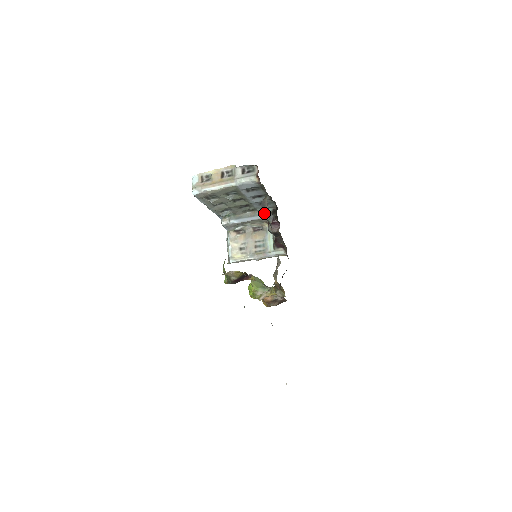
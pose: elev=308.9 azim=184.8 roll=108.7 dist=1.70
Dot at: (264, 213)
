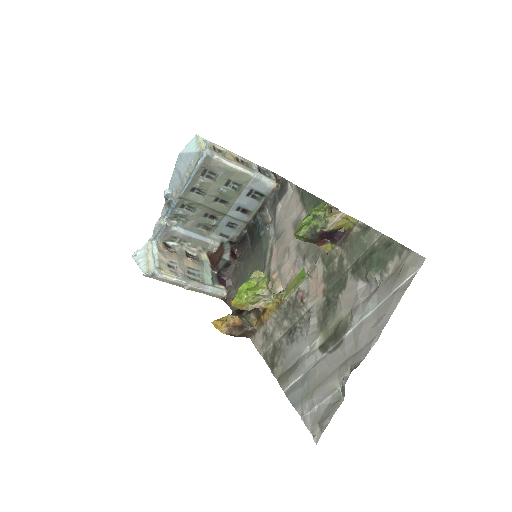
Dot at: (263, 223)
